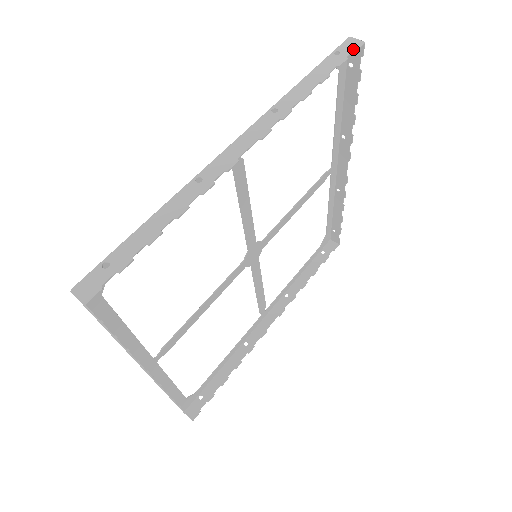
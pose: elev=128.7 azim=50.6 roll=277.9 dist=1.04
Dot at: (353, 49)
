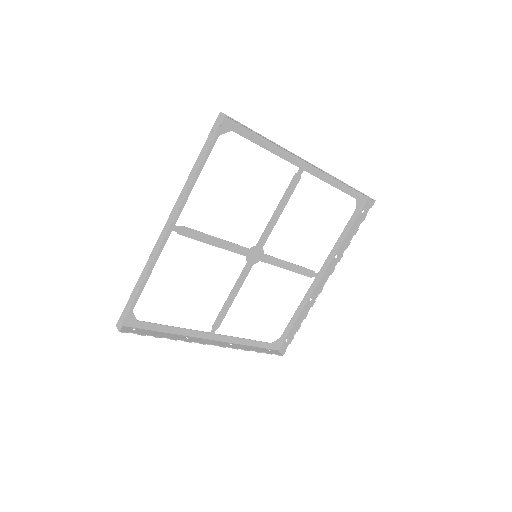
Dot at: (219, 125)
